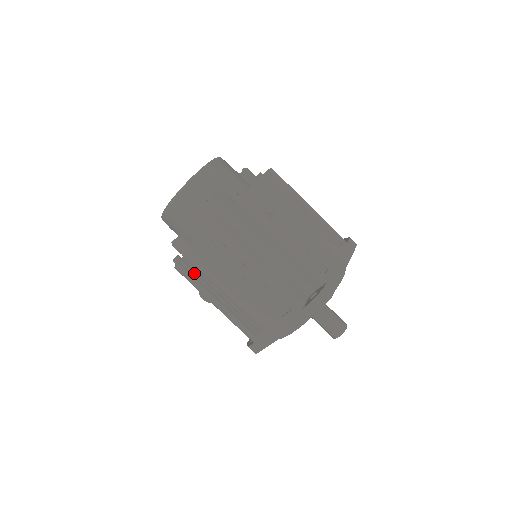
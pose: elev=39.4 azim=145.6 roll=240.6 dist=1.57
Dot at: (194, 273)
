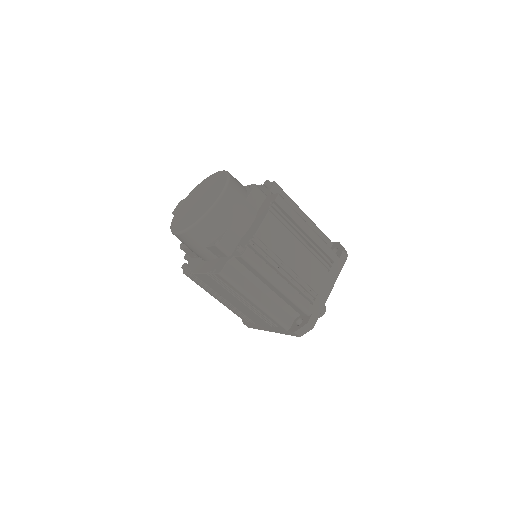
Dot at: (200, 283)
